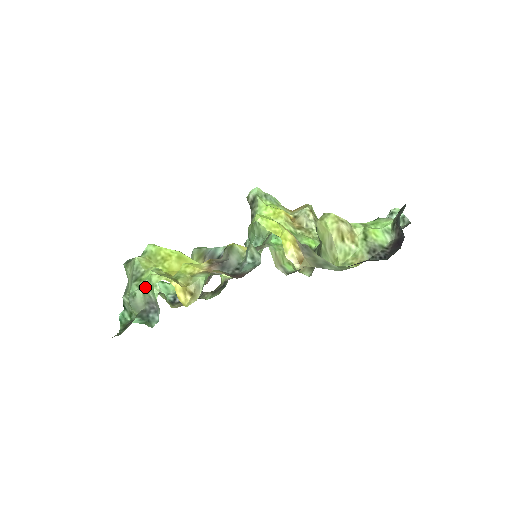
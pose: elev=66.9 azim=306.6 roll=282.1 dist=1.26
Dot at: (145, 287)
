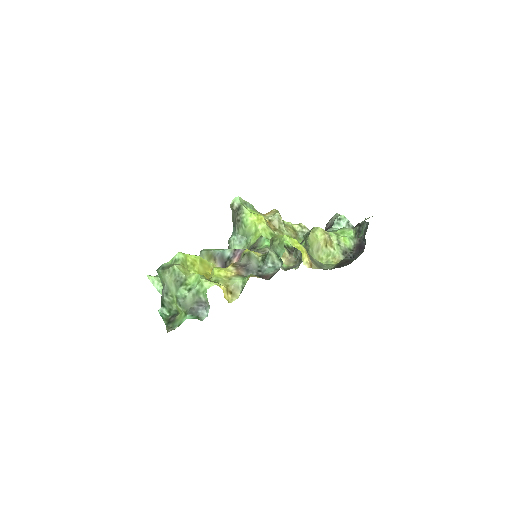
Dot at: (196, 291)
